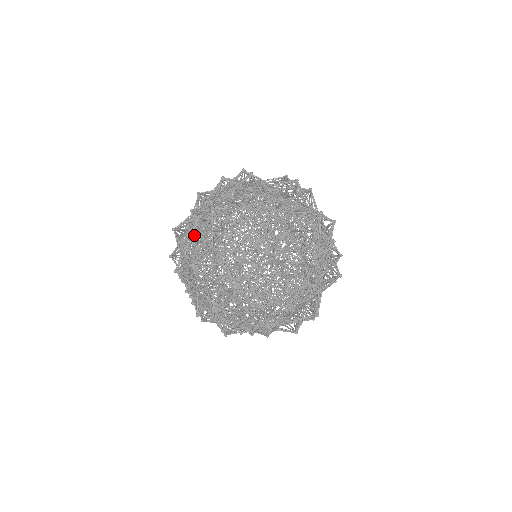
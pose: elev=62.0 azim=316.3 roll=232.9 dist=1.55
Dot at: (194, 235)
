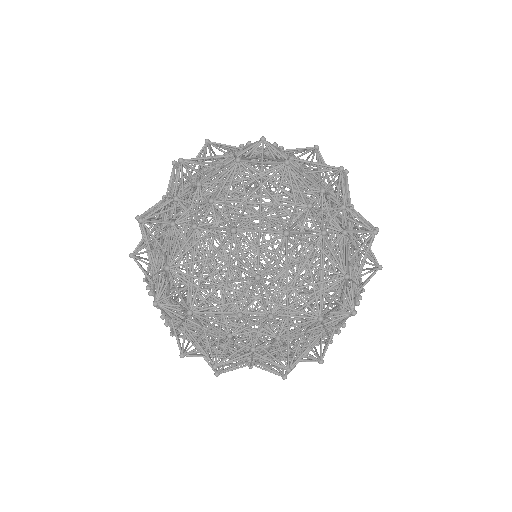
Dot at: (161, 217)
